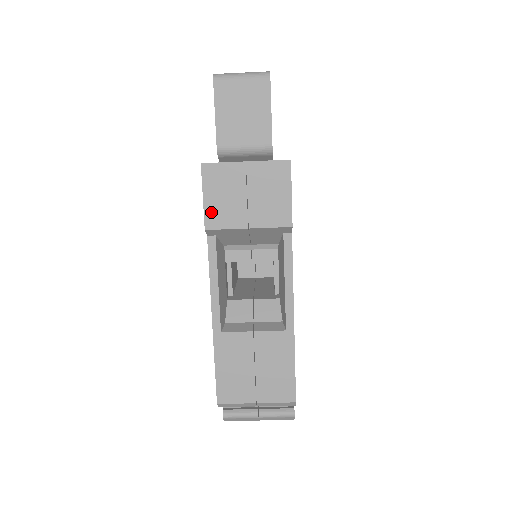
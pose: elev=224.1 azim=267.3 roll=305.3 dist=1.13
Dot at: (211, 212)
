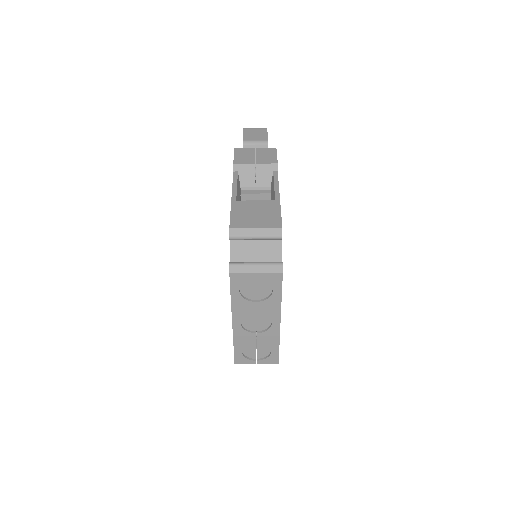
Dot at: (237, 159)
